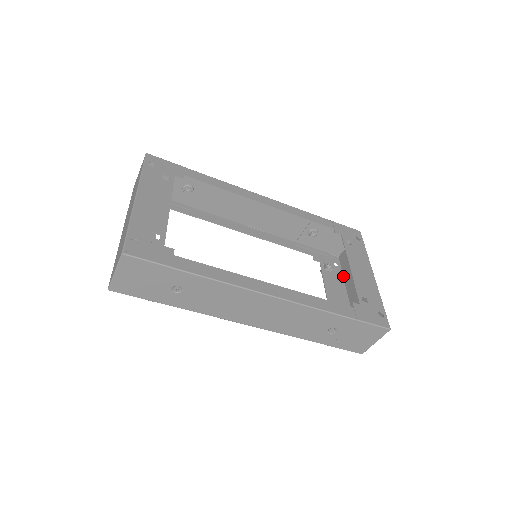
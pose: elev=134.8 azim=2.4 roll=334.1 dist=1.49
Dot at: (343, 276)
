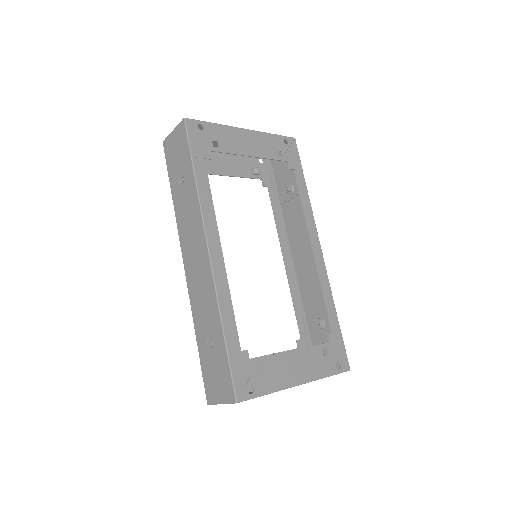
Dot at: occluded
